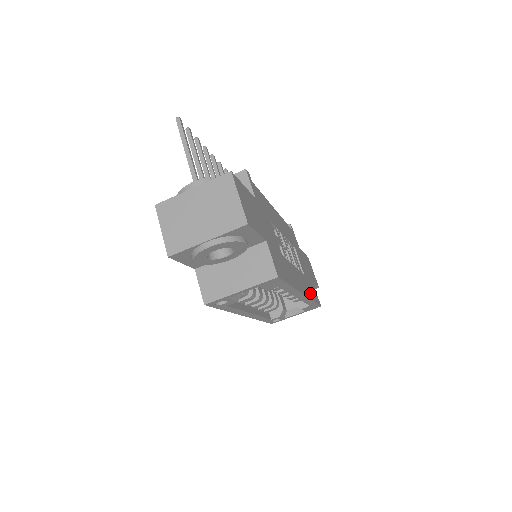
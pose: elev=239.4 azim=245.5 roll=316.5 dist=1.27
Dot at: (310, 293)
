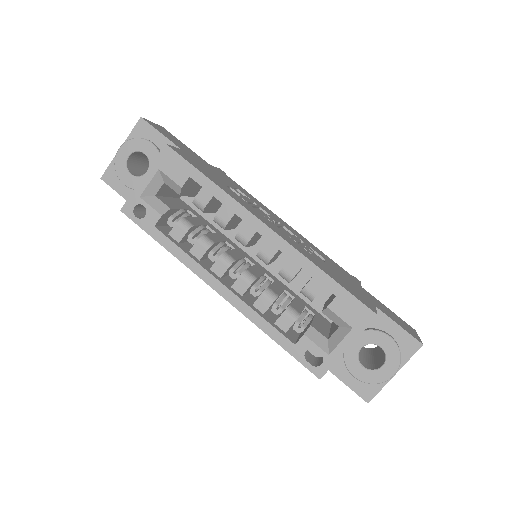
Dot at: (318, 265)
